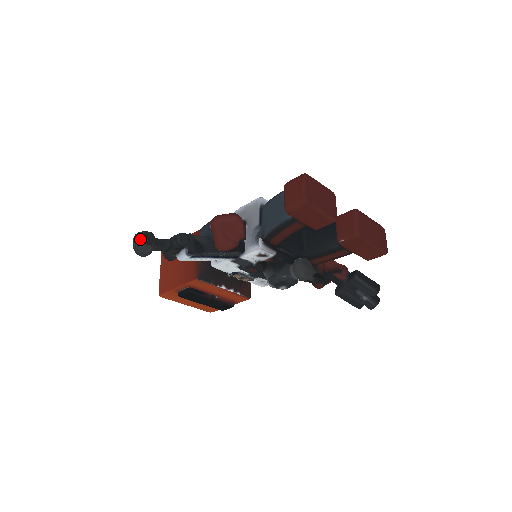
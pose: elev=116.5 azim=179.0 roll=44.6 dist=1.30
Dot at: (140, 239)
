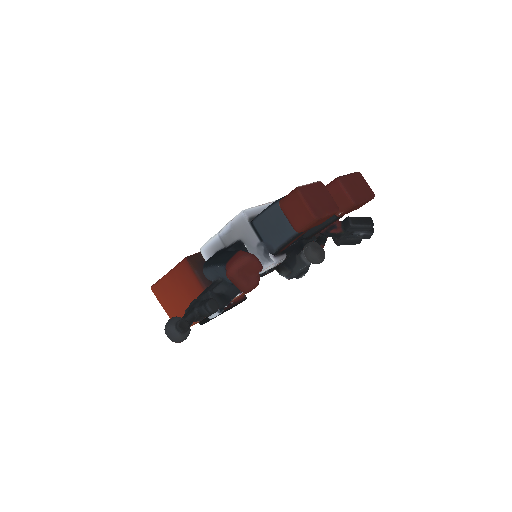
Dot at: (176, 332)
